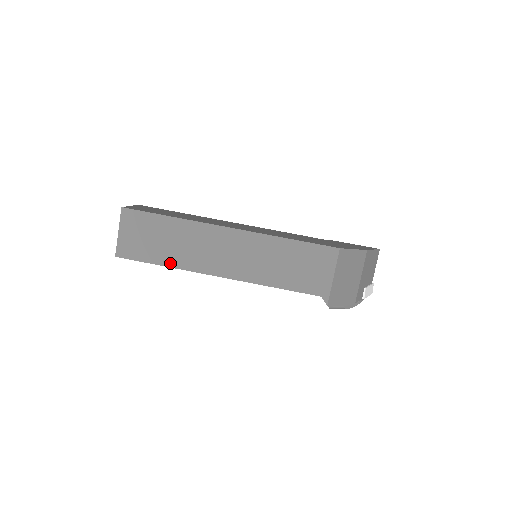
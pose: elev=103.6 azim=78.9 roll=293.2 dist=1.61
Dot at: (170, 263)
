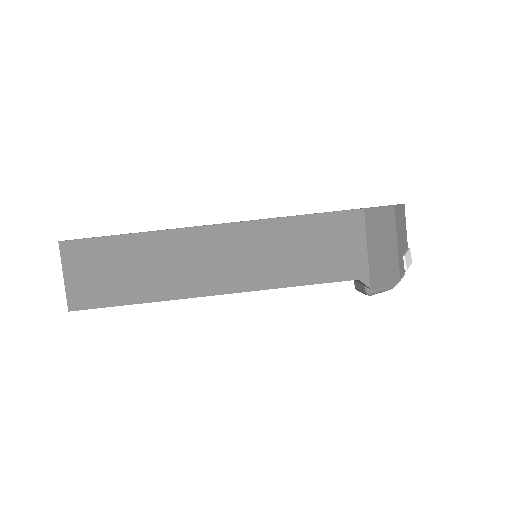
Dot at: (146, 297)
